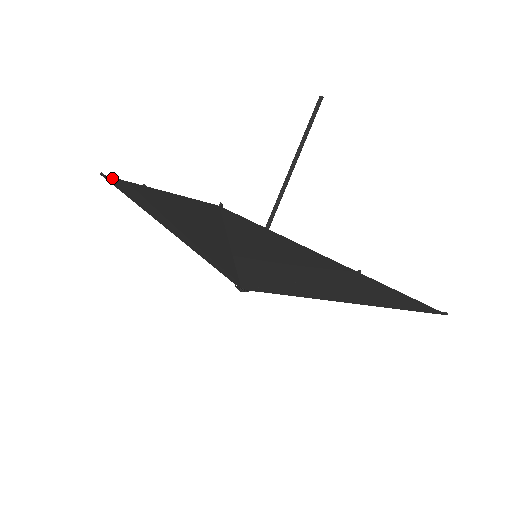
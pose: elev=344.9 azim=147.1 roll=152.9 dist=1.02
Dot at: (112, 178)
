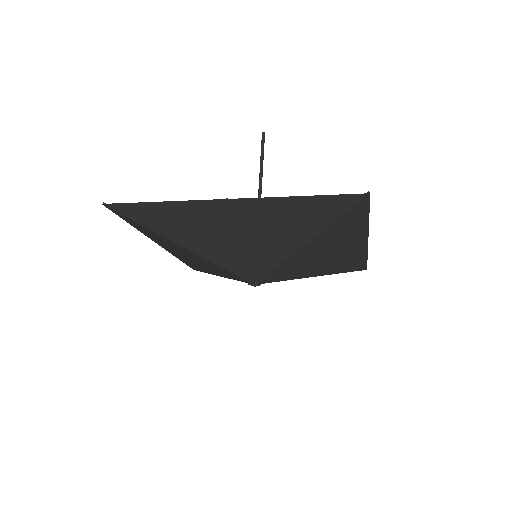
Dot at: (141, 203)
